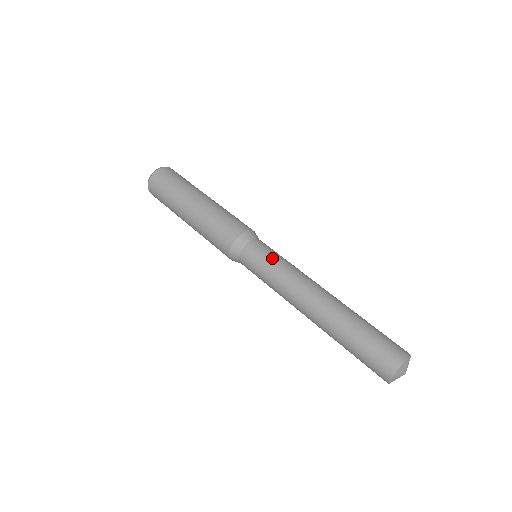
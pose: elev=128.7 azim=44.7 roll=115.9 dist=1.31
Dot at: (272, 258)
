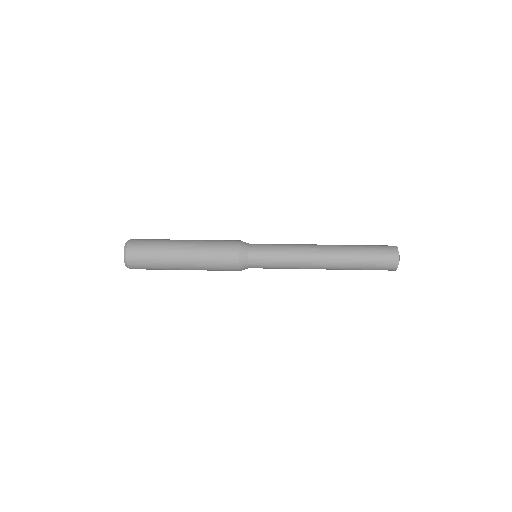
Dot at: occluded
